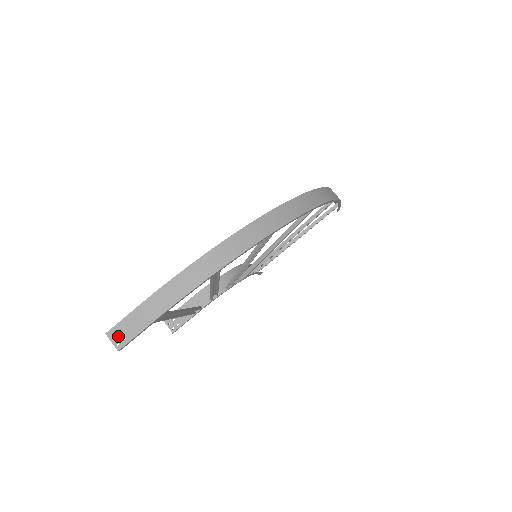
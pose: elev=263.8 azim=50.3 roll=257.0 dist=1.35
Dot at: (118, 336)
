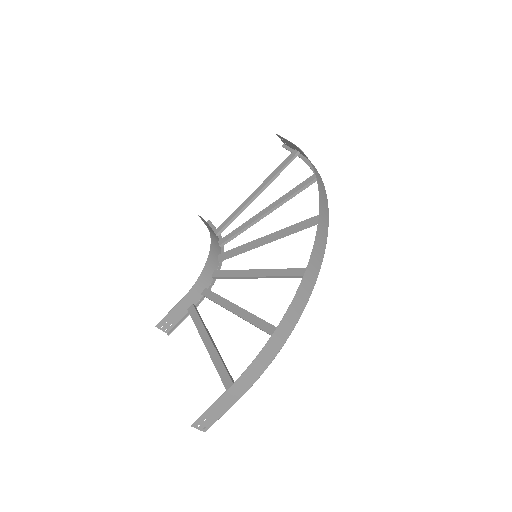
Dot at: (204, 423)
